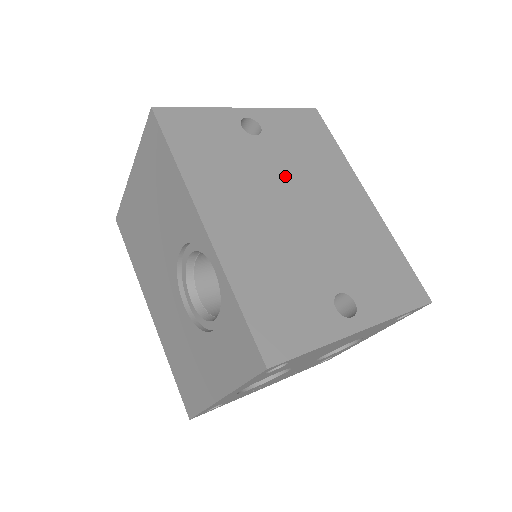
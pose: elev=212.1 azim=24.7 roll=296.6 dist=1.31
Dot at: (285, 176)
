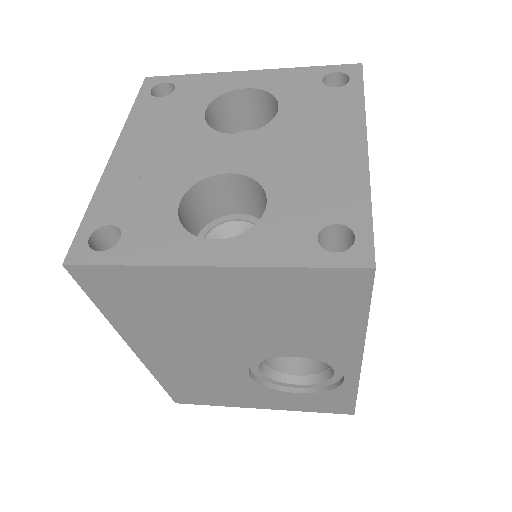
Dot at: occluded
